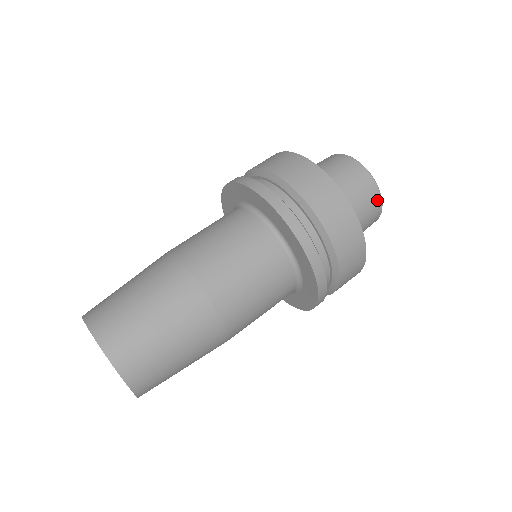
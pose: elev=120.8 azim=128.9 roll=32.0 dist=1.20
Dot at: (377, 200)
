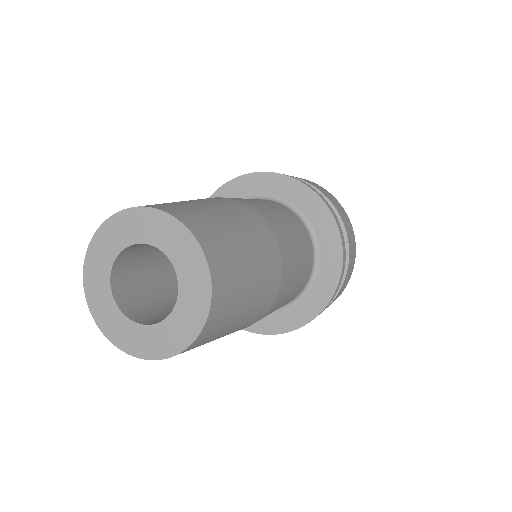
Dot at: occluded
